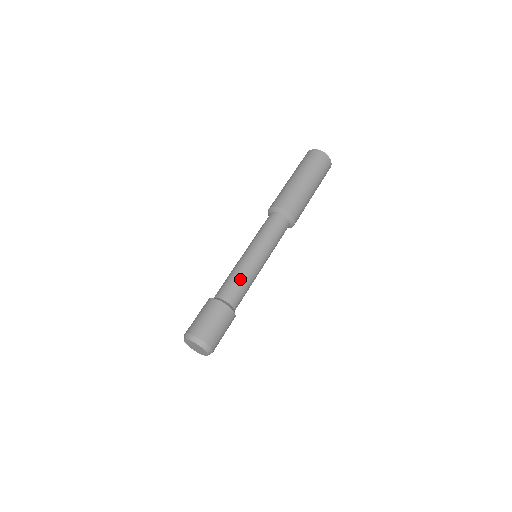
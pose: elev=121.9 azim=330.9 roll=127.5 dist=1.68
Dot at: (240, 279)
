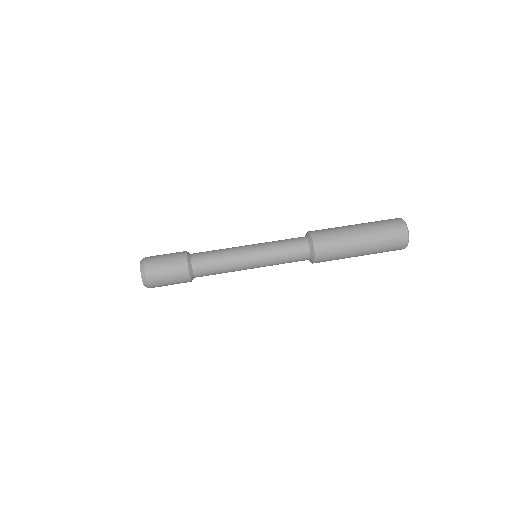
Dot at: (219, 258)
